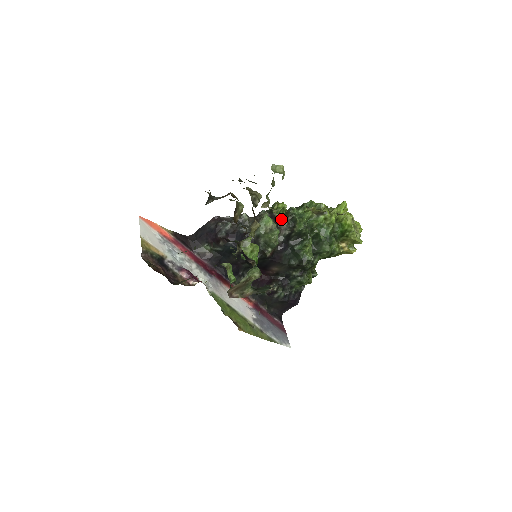
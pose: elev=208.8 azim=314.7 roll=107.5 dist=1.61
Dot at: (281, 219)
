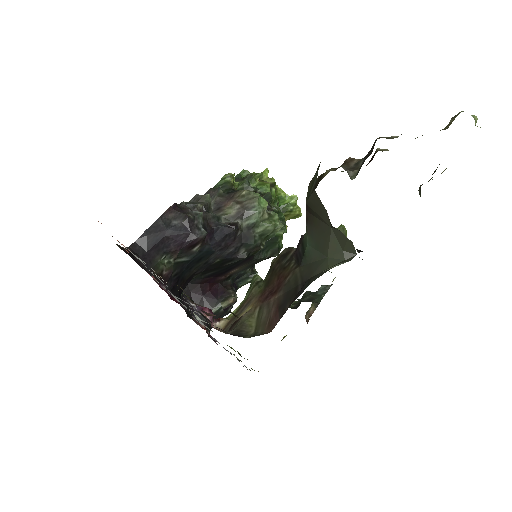
Dot at: occluded
